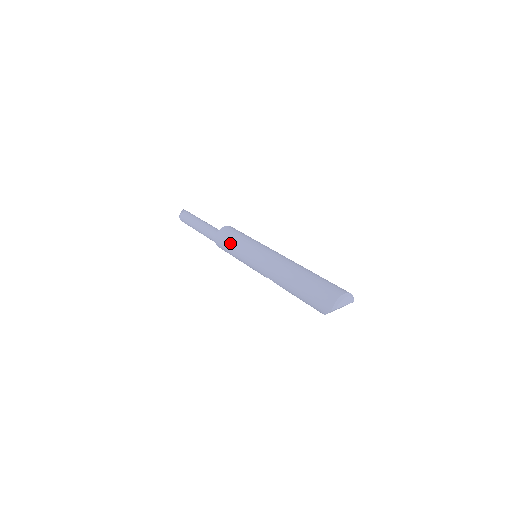
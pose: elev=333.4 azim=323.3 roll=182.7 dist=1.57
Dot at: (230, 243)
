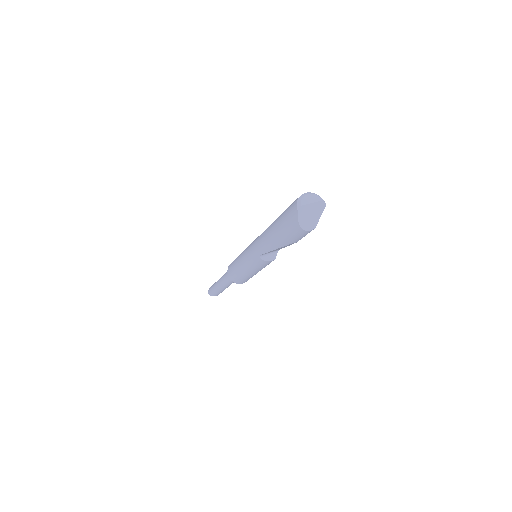
Dot at: (235, 263)
